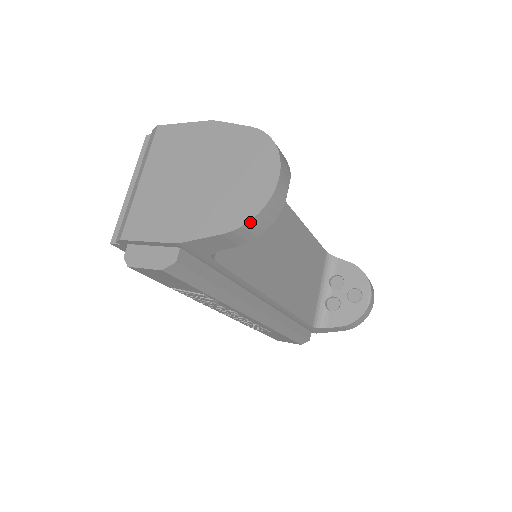
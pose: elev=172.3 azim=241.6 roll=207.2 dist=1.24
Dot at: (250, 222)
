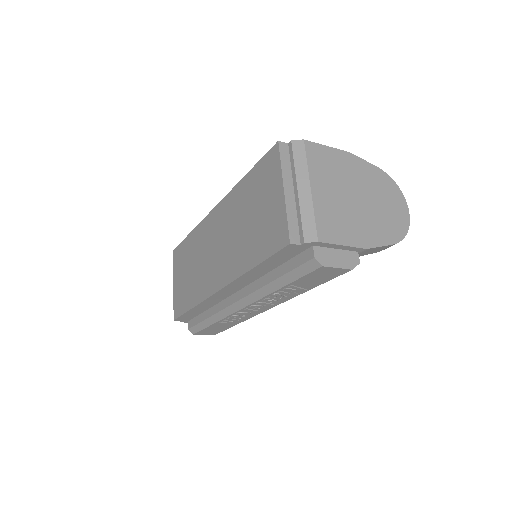
Dot at: occluded
